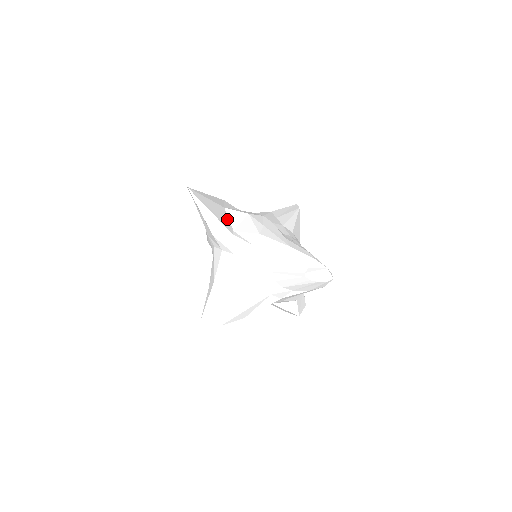
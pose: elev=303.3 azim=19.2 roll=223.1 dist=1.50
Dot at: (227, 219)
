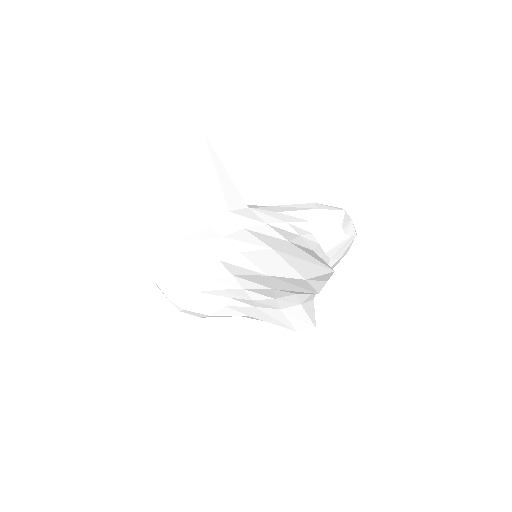
Dot at: occluded
